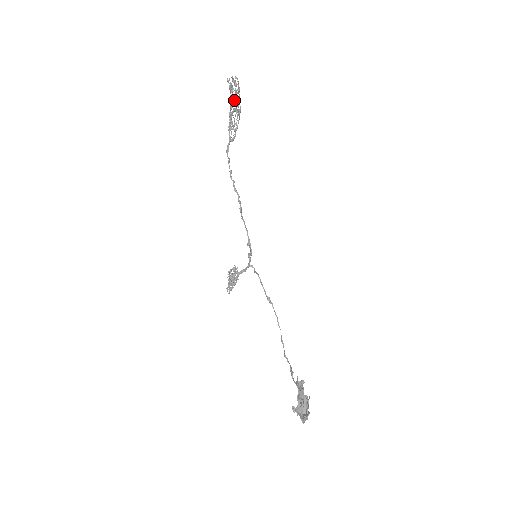
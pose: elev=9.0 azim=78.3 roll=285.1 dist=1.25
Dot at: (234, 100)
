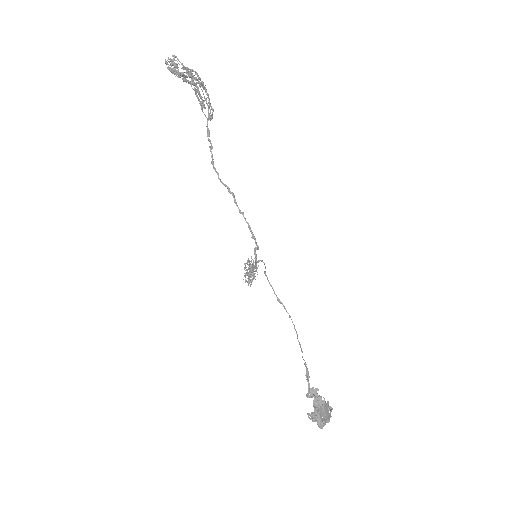
Dot at: (185, 81)
